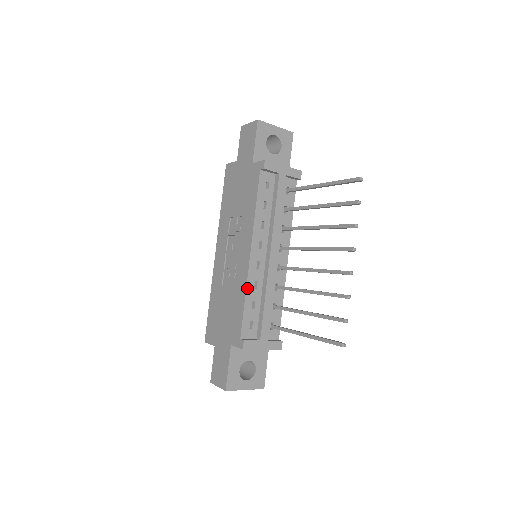
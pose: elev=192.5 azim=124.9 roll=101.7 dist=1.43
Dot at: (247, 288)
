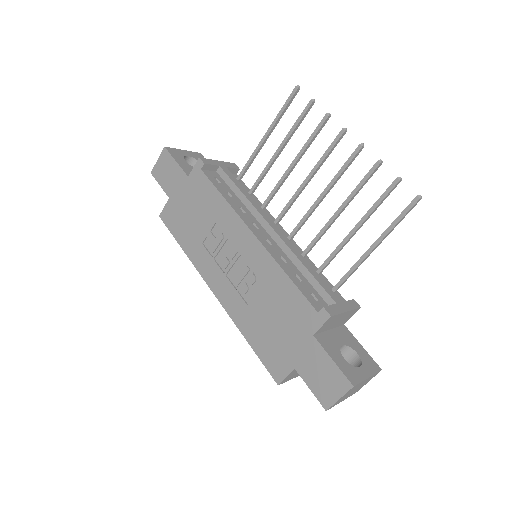
Dot at: (279, 264)
